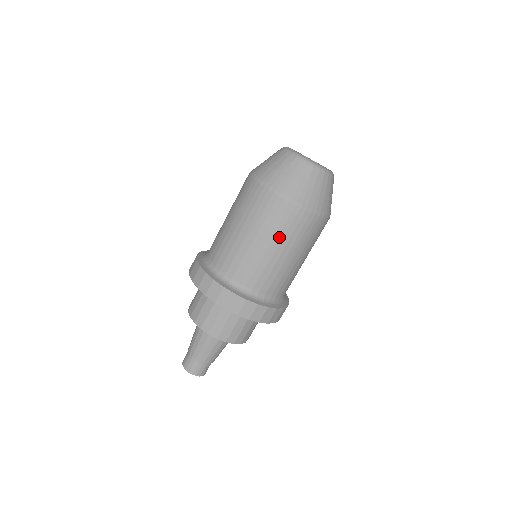
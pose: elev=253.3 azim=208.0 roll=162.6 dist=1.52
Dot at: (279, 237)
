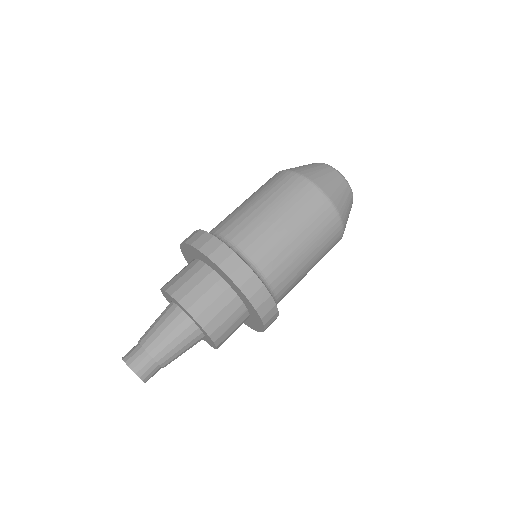
Dot at: (264, 193)
